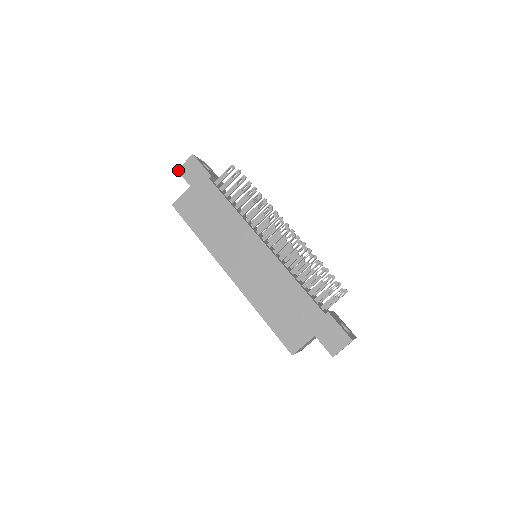
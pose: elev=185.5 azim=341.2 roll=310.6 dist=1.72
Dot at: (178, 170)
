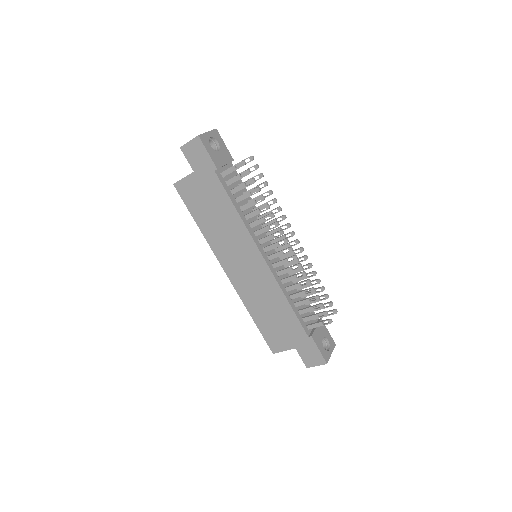
Dot at: (181, 148)
